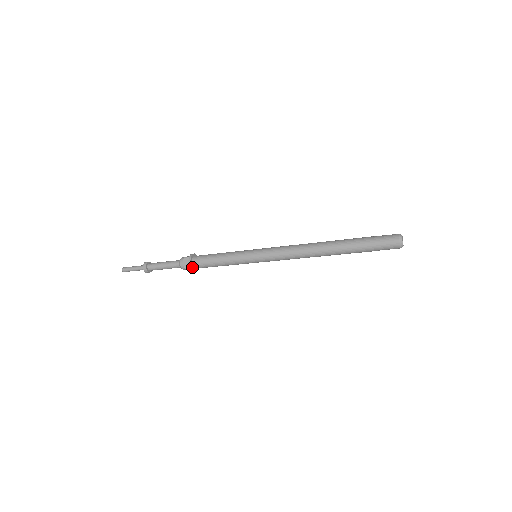
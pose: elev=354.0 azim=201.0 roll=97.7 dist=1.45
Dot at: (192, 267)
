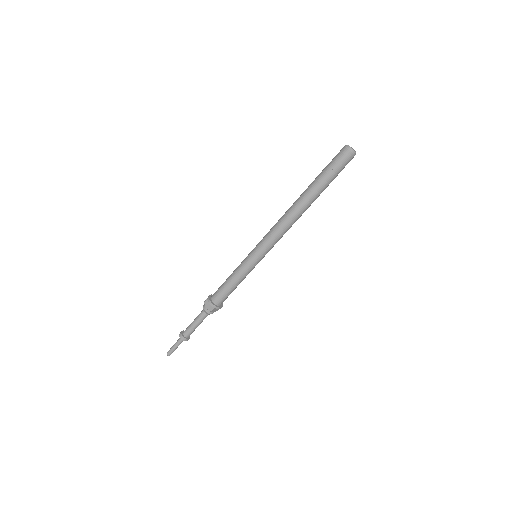
Dot at: (221, 306)
